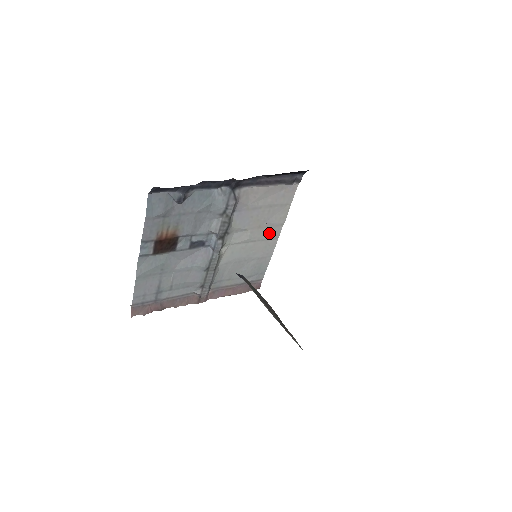
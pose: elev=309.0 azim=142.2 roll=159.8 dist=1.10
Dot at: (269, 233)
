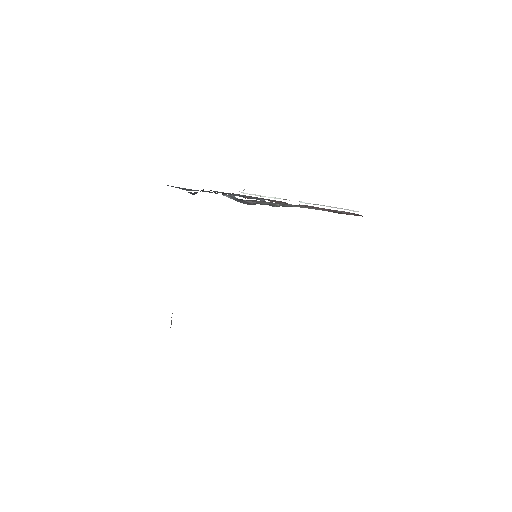
Dot at: occluded
